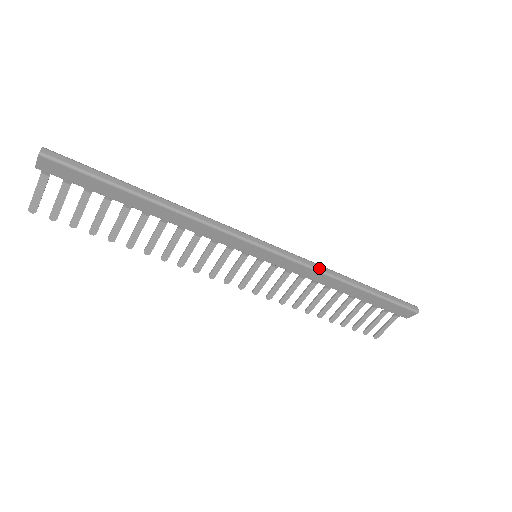
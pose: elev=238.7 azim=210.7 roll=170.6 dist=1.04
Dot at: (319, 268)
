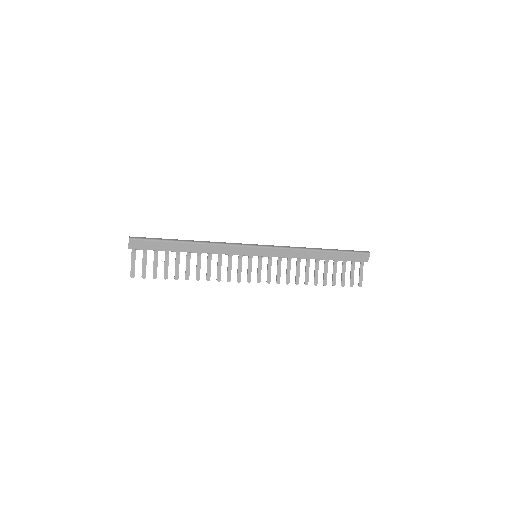
Dot at: (293, 247)
